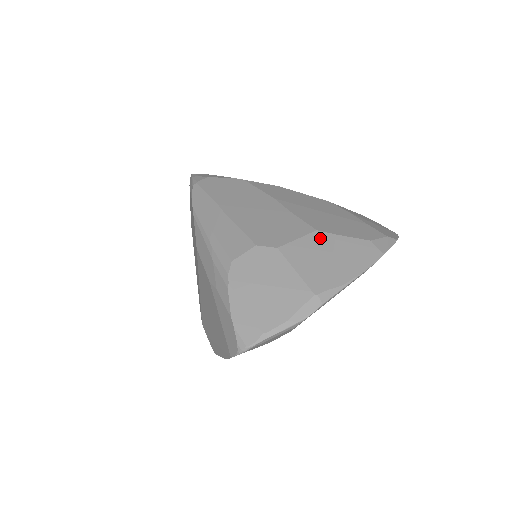
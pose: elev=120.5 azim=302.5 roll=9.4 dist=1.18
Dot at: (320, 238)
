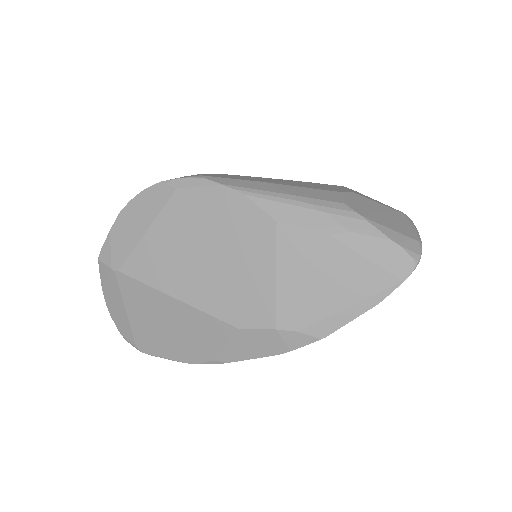
Dot at: (352, 190)
